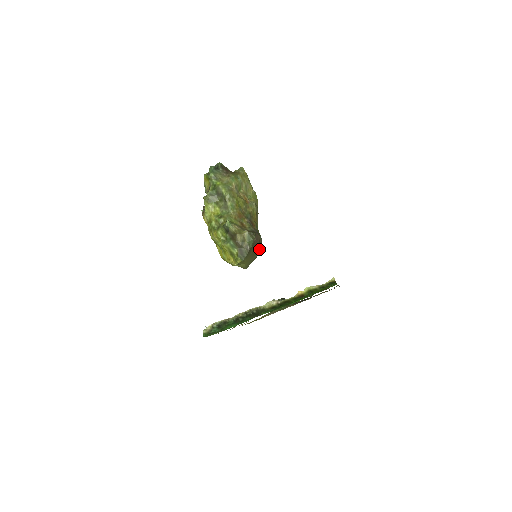
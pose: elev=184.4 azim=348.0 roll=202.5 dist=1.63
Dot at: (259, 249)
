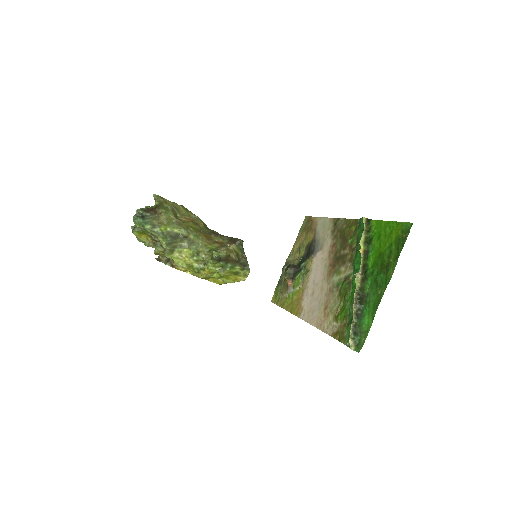
Dot at: occluded
